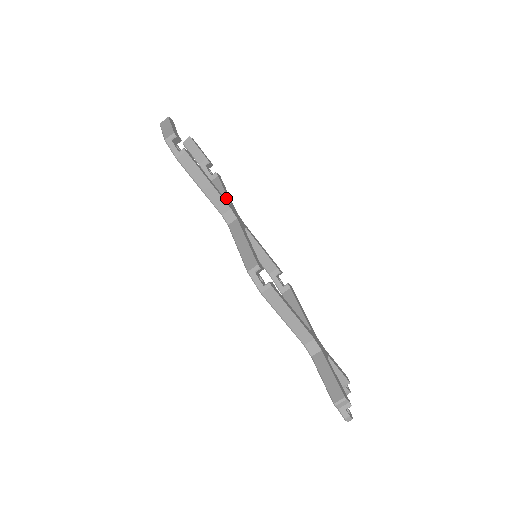
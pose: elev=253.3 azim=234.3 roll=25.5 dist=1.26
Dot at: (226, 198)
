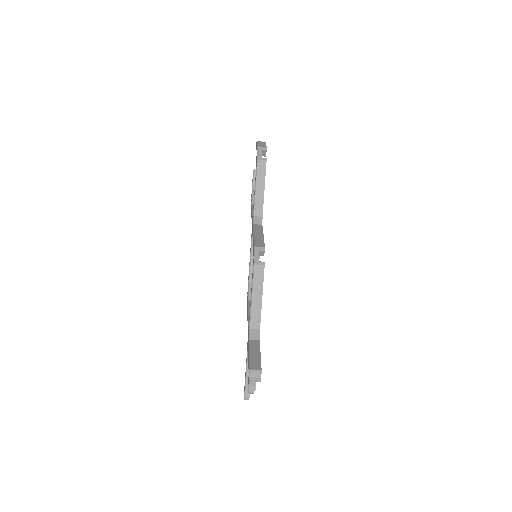
Dot at: occluded
